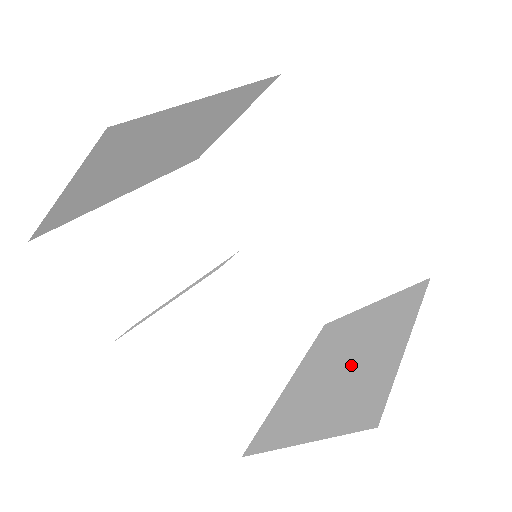
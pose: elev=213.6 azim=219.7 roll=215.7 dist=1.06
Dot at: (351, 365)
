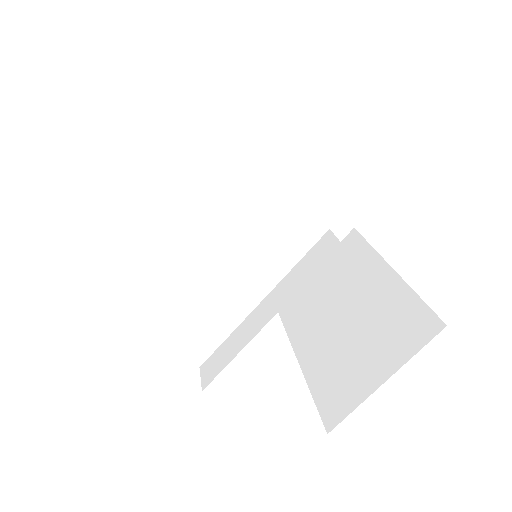
Dot at: (357, 313)
